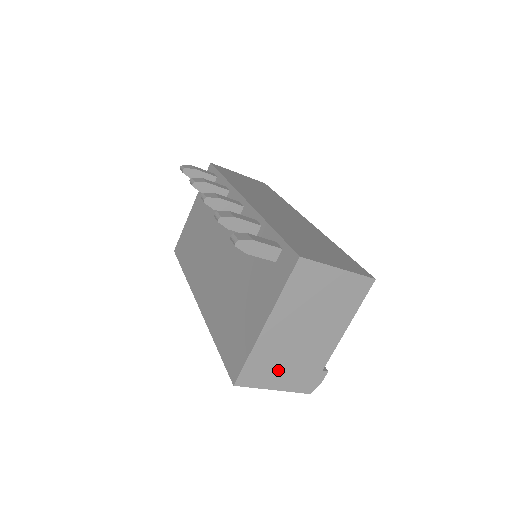
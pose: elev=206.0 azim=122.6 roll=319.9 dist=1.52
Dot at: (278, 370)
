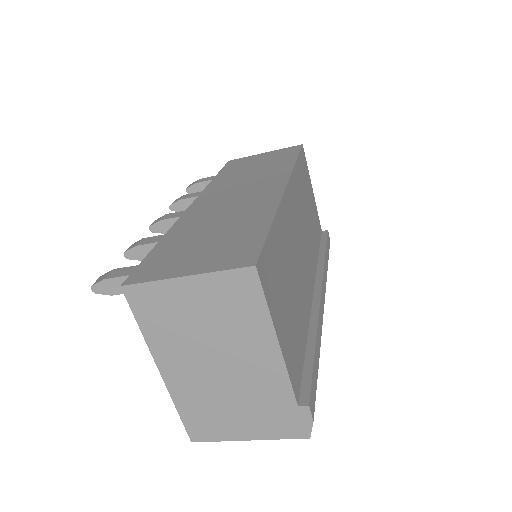
Dot at: (230, 417)
